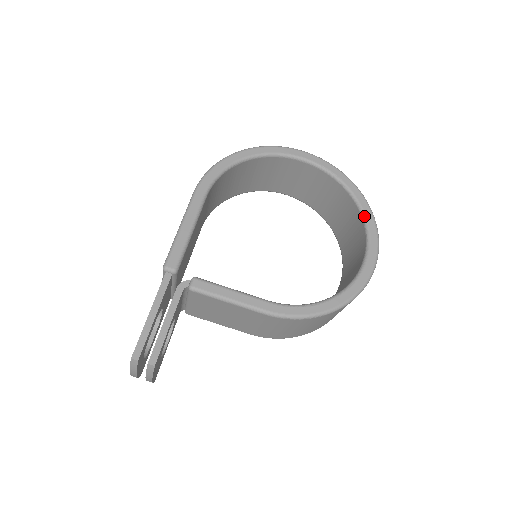
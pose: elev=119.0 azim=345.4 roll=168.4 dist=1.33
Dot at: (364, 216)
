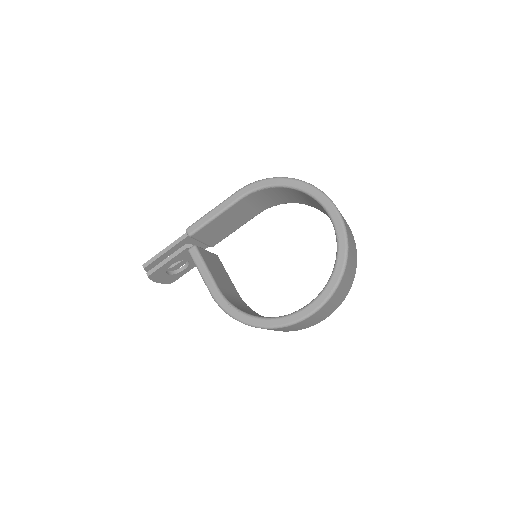
Dot at: (328, 282)
